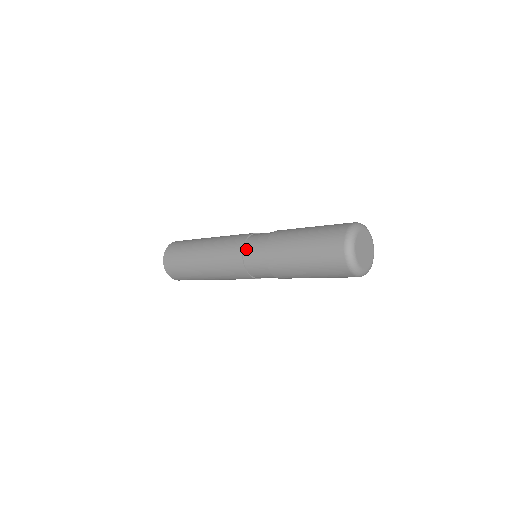
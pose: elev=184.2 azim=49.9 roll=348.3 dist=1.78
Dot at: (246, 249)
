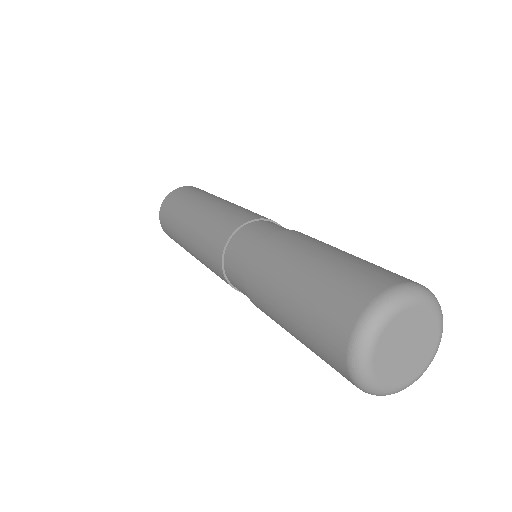
Dot at: (231, 283)
